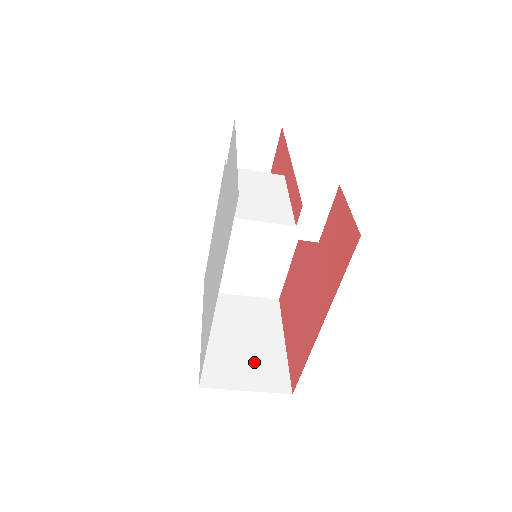
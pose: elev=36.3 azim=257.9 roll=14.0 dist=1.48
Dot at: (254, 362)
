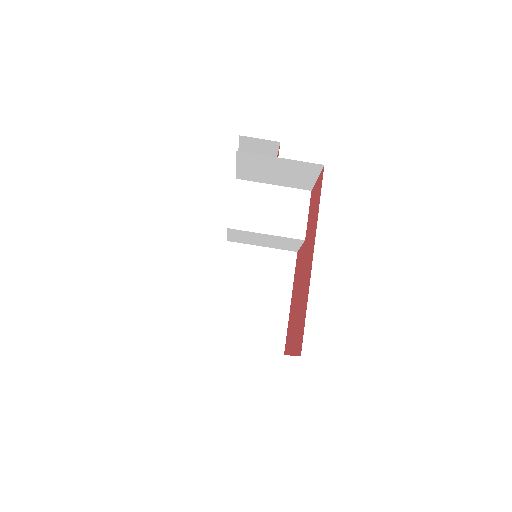
Dot at: occluded
